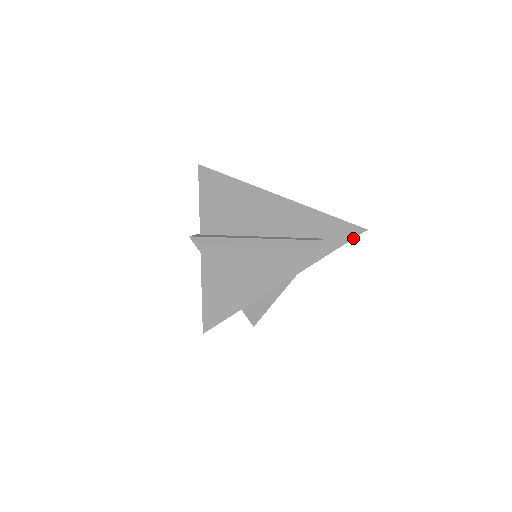
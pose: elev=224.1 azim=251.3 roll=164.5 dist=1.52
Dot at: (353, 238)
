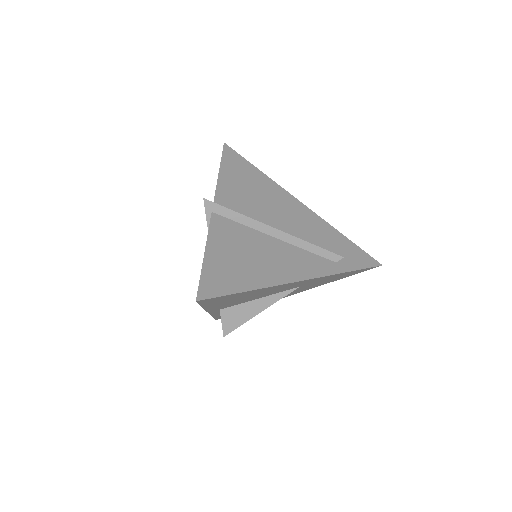
Dot at: (368, 267)
